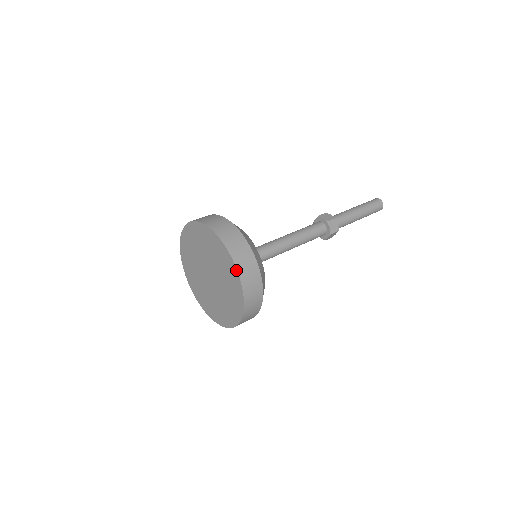
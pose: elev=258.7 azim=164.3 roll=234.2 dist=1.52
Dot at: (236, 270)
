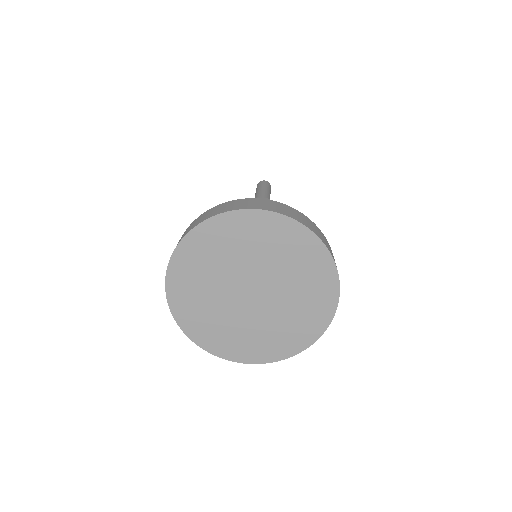
Dot at: (327, 326)
